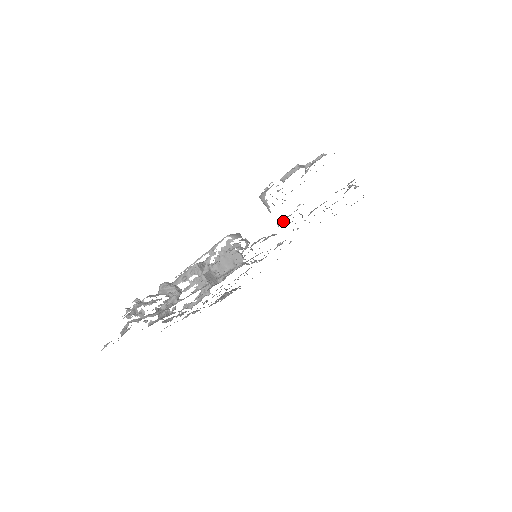
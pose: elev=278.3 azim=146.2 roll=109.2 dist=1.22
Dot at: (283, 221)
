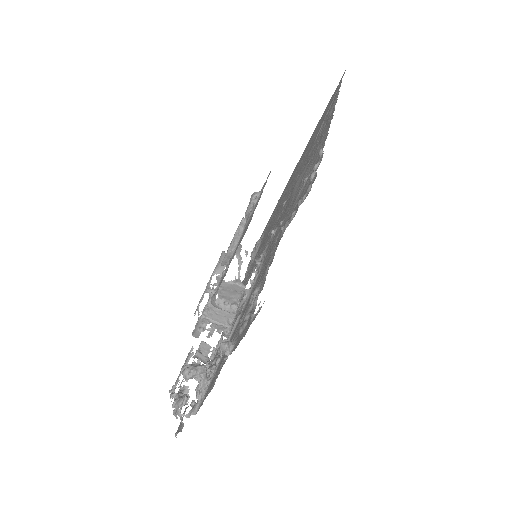
Dot at: (255, 303)
